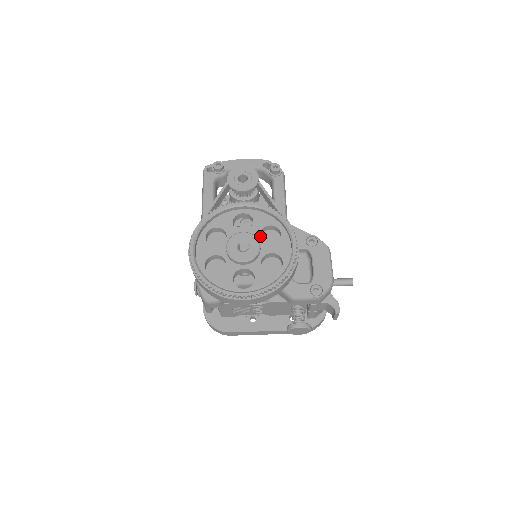
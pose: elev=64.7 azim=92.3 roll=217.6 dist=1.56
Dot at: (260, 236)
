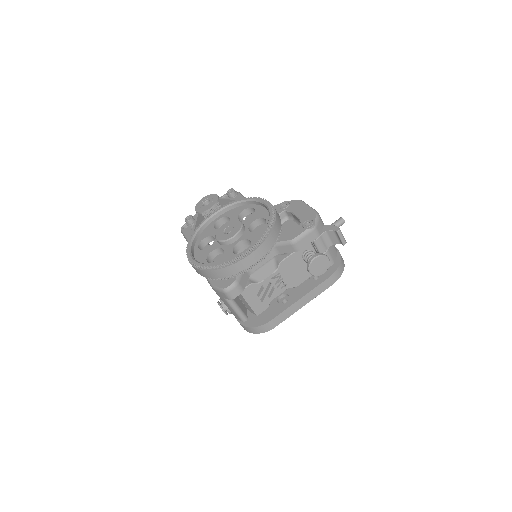
Dot at: occluded
